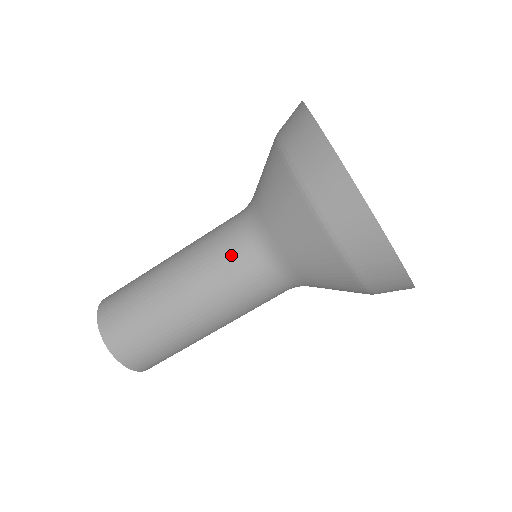
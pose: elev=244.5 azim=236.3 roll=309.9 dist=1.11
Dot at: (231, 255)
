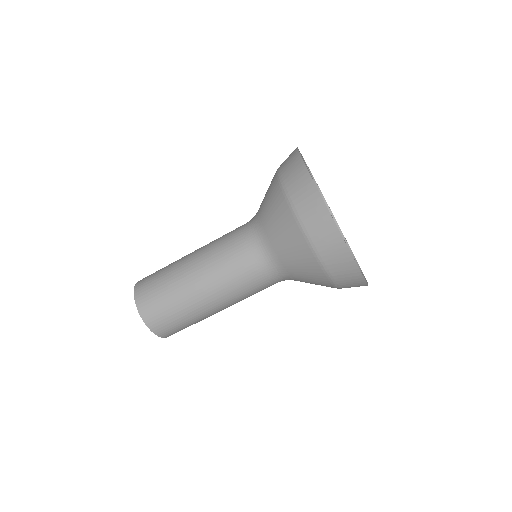
Dot at: (238, 250)
